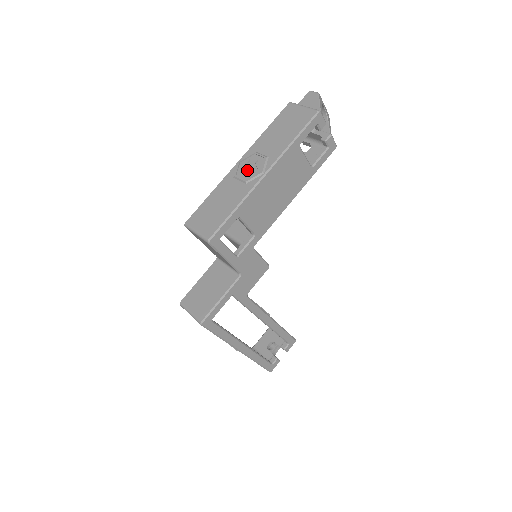
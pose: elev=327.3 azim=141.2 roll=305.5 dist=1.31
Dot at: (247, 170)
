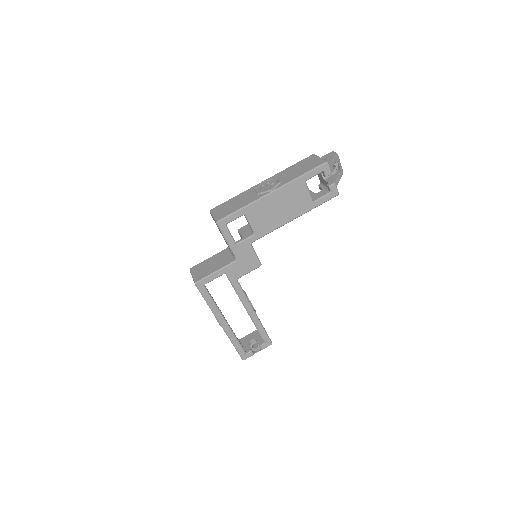
Dot at: (264, 187)
